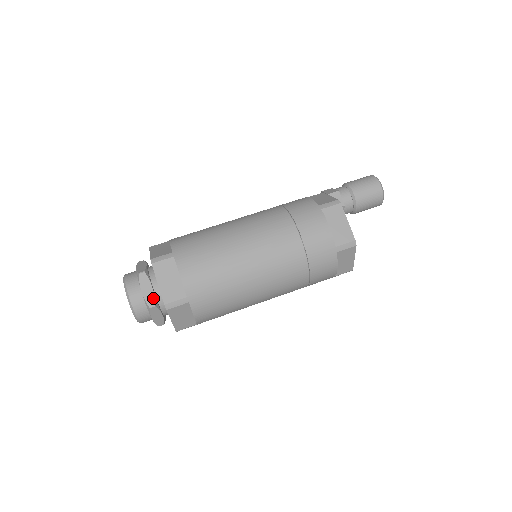
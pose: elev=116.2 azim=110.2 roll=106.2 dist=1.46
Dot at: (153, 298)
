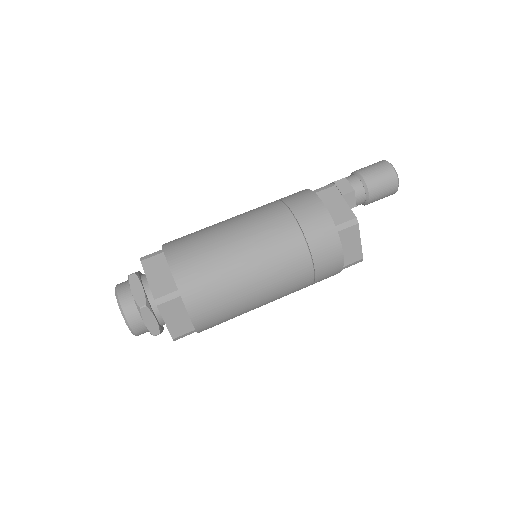
Dot at: (157, 328)
